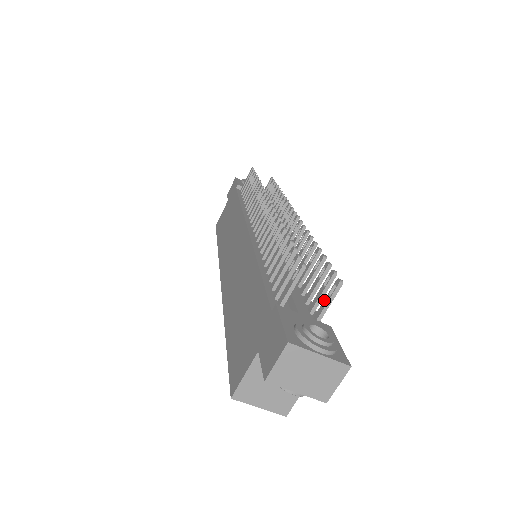
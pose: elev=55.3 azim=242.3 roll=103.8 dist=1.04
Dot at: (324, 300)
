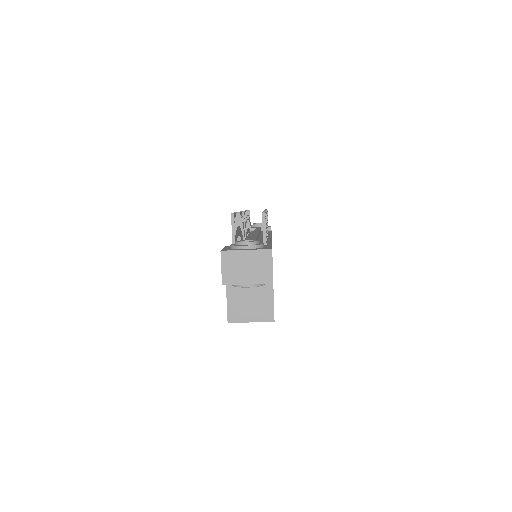
Dot at: occluded
